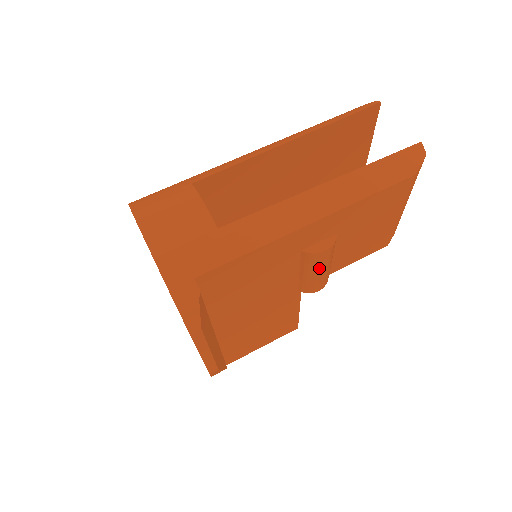
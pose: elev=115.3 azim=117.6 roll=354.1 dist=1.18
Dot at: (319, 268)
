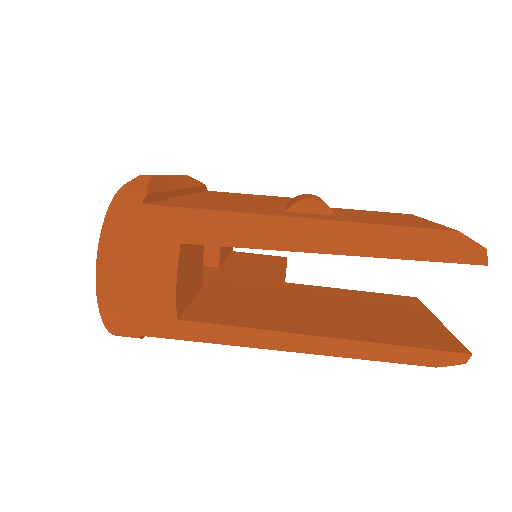
Dot at: occluded
